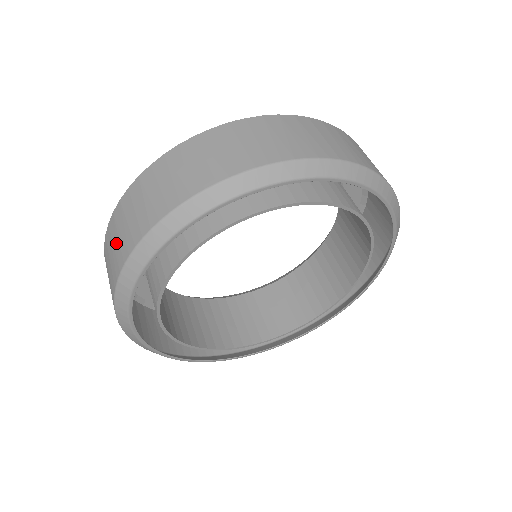
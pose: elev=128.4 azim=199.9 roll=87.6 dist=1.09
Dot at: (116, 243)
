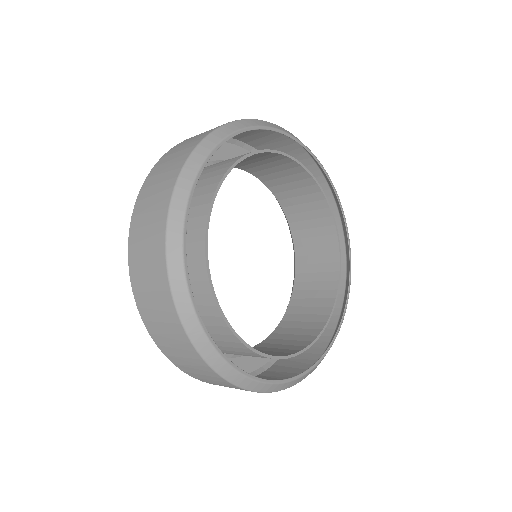
Dot at: (176, 155)
